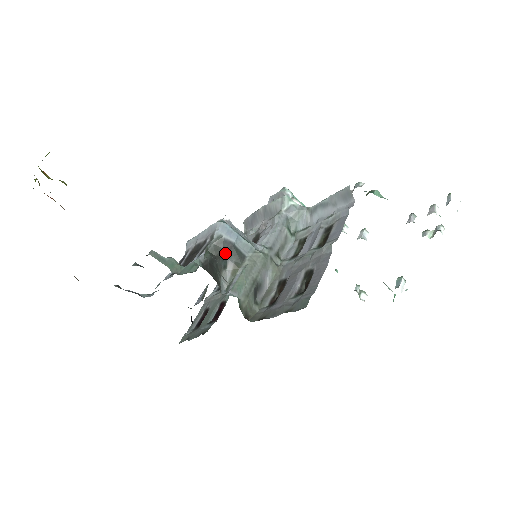
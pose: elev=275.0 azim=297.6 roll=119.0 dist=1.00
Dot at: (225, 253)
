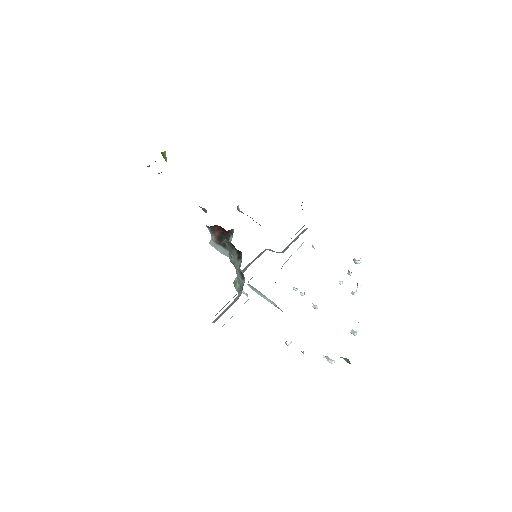
Dot at: occluded
